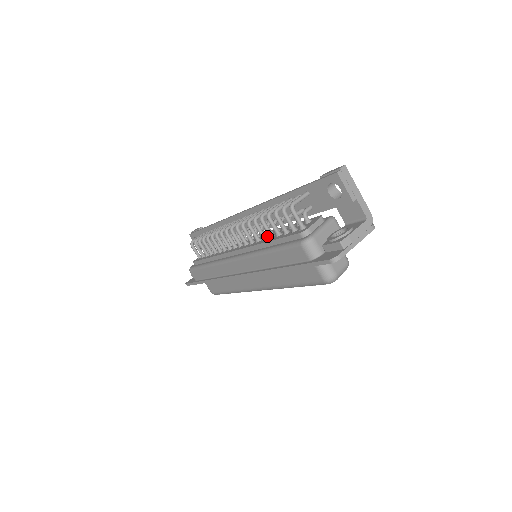
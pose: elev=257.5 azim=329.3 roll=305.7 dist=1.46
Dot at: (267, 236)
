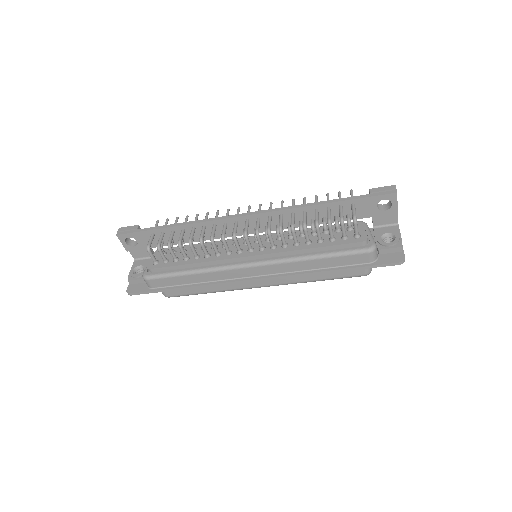
Dot at: (292, 240)
